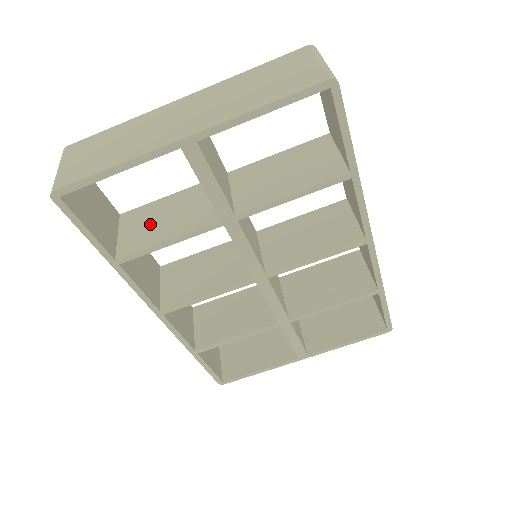
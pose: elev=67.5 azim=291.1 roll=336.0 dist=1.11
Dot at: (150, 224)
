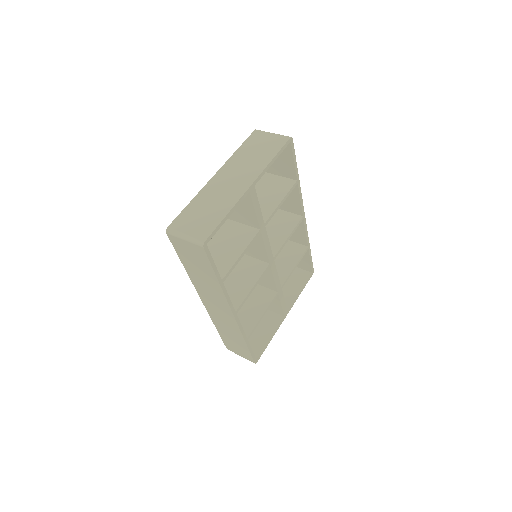
Dot at: (218, 256)
